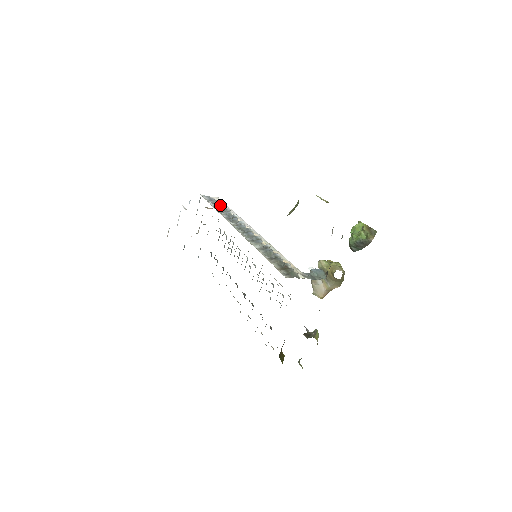
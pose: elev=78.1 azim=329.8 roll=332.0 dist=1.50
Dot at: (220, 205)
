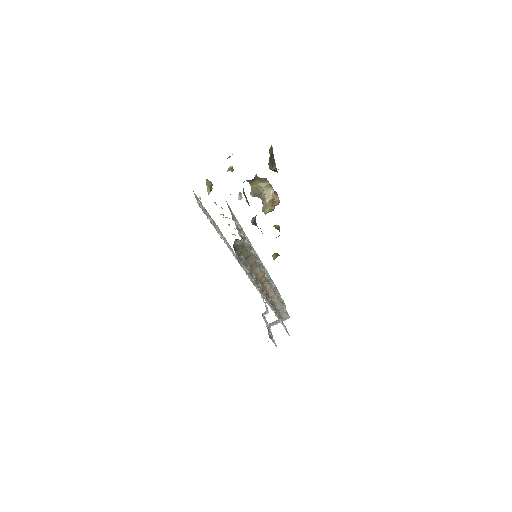
Dot at: occluded
